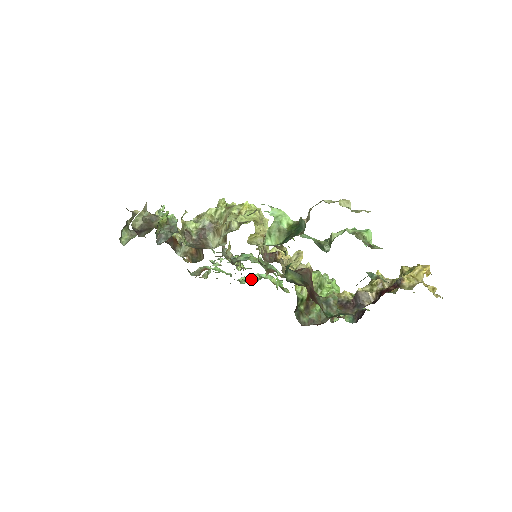
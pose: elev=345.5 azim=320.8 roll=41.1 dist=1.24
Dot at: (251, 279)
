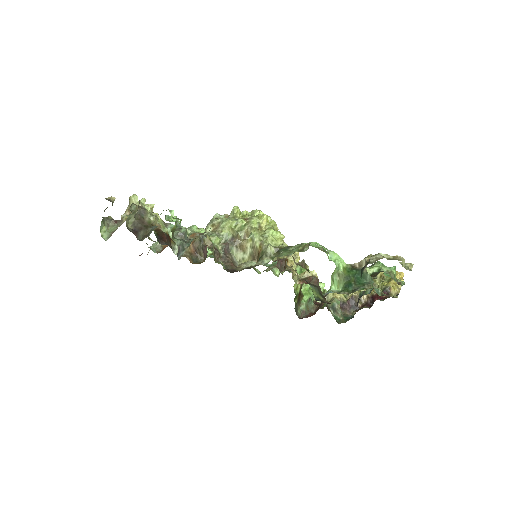
Dot at: occluded
